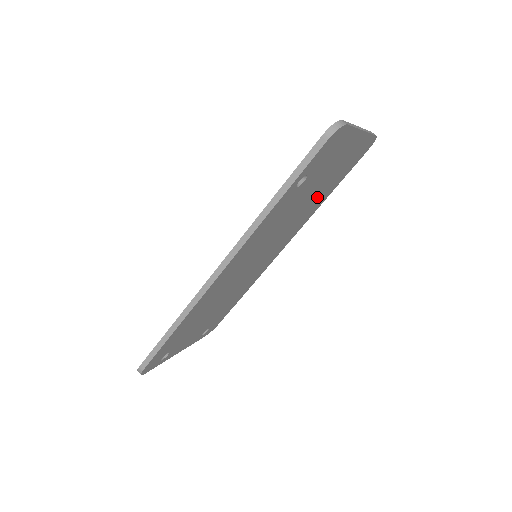
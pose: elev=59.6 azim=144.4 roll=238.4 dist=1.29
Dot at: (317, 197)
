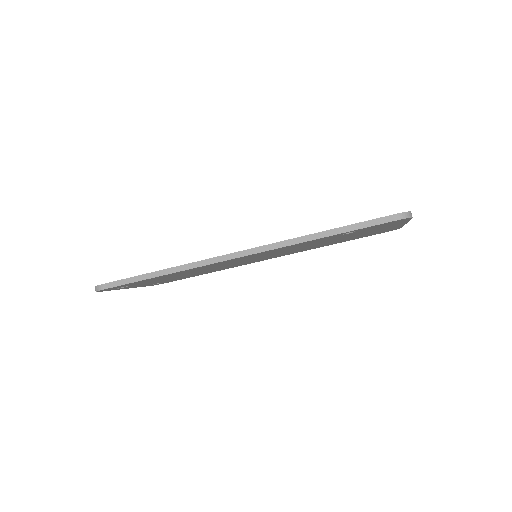
Dot at: occluded
